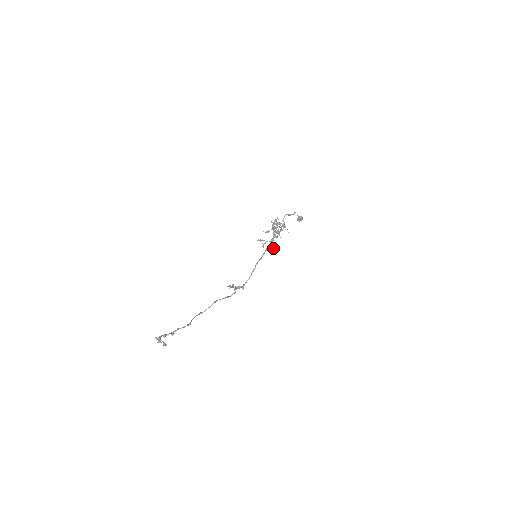
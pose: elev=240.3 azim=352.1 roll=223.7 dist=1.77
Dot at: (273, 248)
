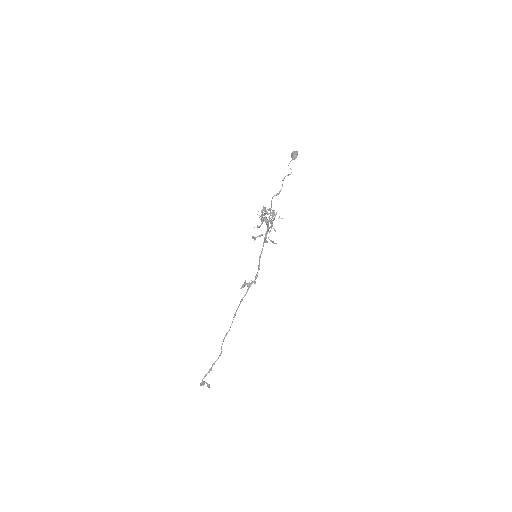
Dot at: (271, 241)
